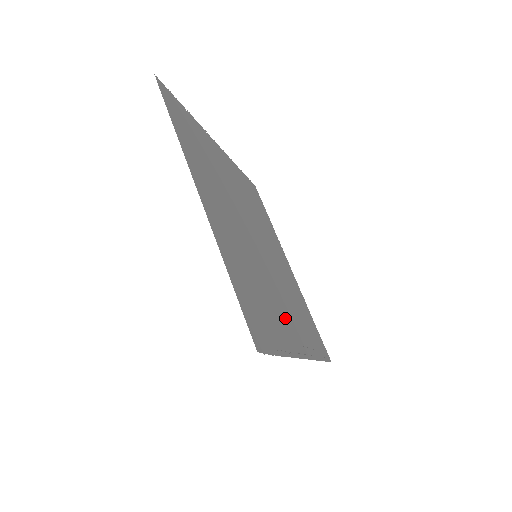
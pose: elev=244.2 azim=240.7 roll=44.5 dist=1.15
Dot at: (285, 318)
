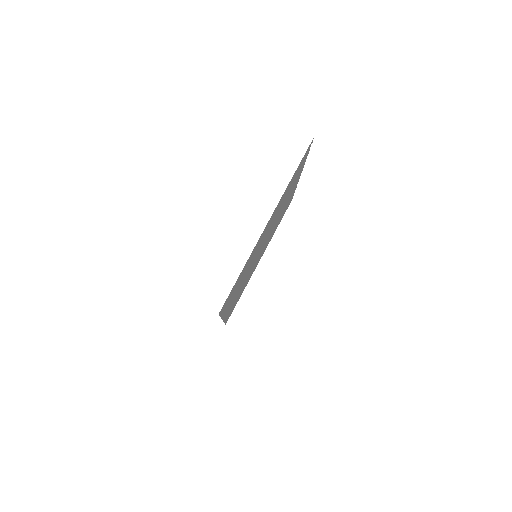
Dot at: occluded
